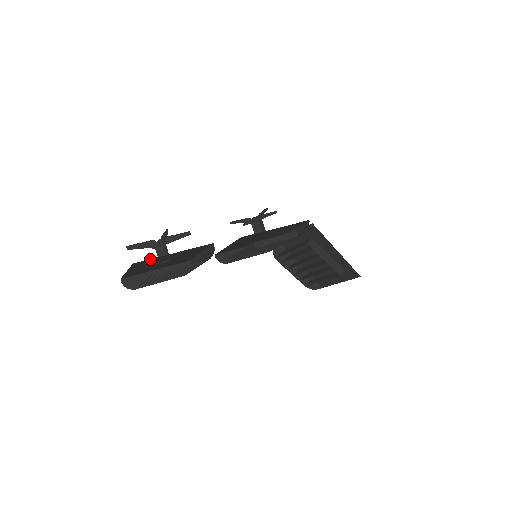
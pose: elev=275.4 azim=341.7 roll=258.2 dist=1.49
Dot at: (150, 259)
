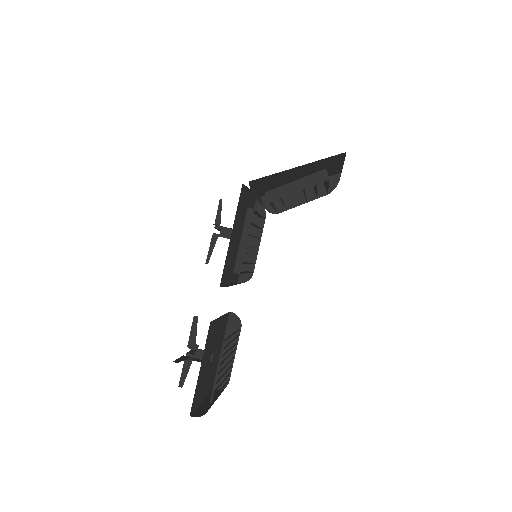
Dot at: (194, 396)
